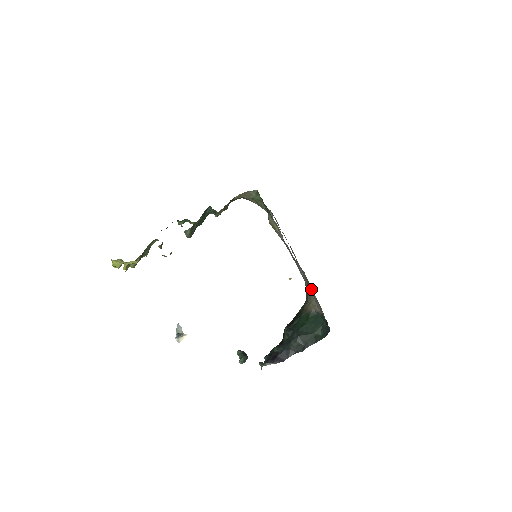
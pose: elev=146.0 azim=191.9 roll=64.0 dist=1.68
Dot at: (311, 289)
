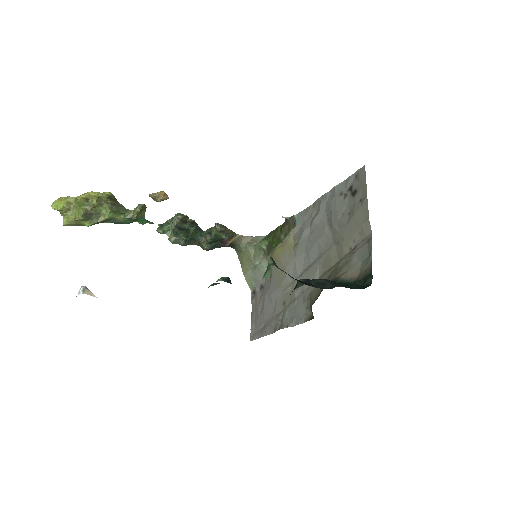
Dot at: (339, 263)
